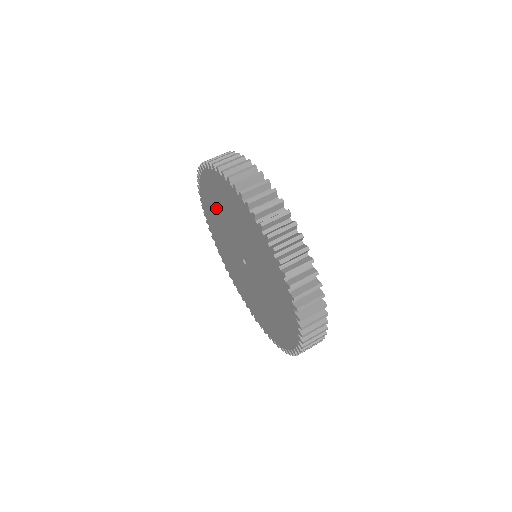
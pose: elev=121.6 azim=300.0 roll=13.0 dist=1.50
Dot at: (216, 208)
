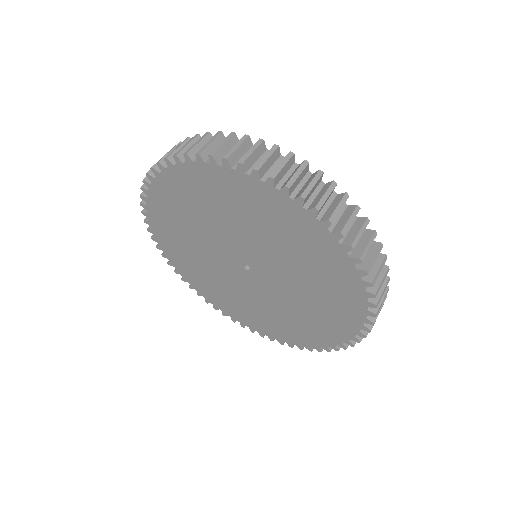
Dot at: (184, 222)
